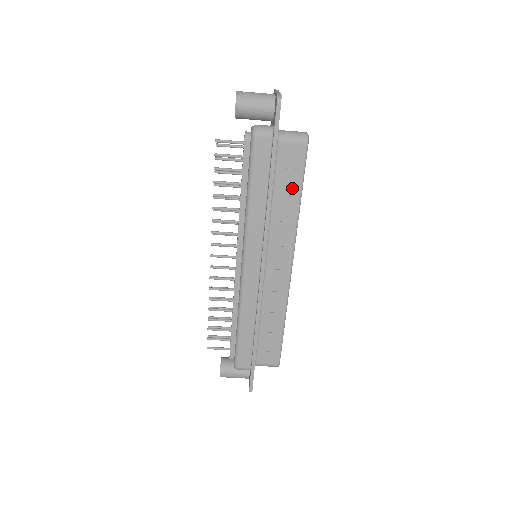
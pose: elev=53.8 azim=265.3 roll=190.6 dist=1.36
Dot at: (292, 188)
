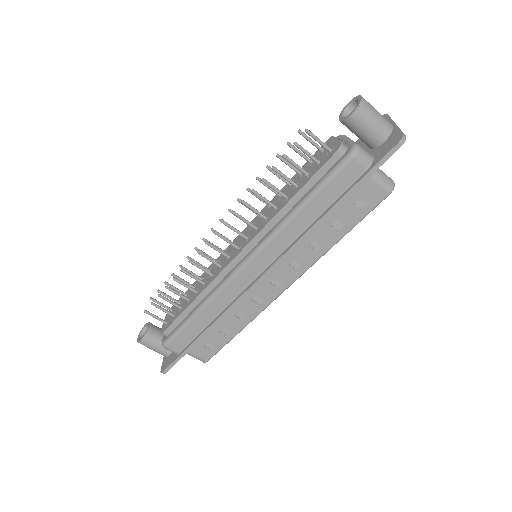
Dot at: (344, 223)
